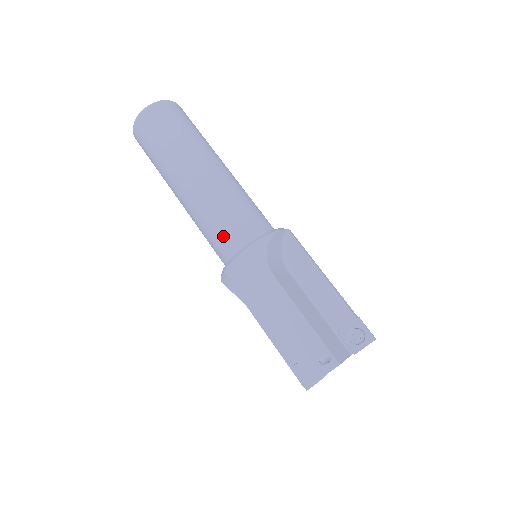
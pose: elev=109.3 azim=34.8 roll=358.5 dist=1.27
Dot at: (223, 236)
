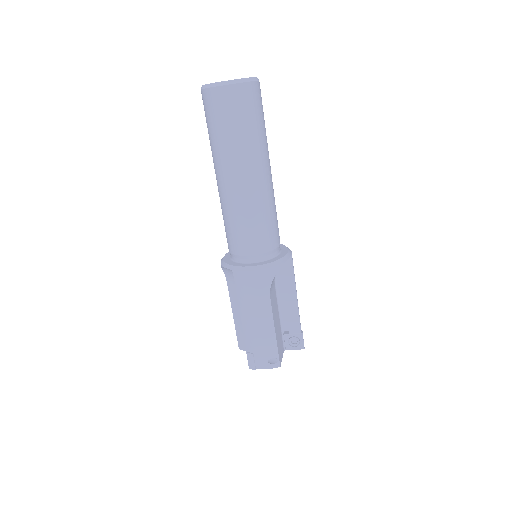
Dot at: (245, 243)
